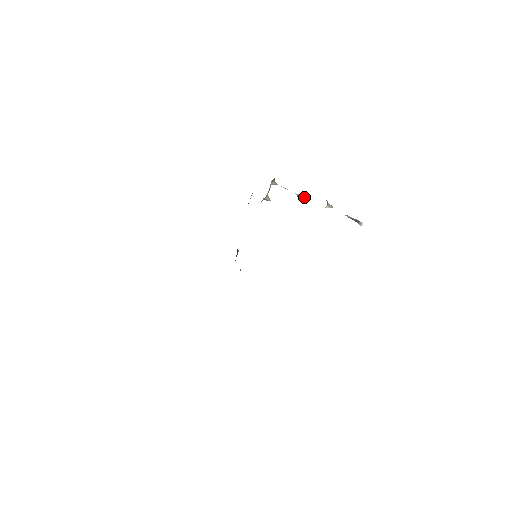
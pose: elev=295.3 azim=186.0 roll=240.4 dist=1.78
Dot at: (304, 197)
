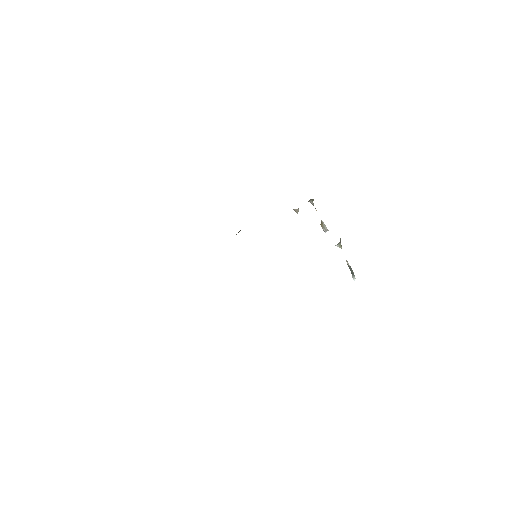
Dot at: (326, 227)
